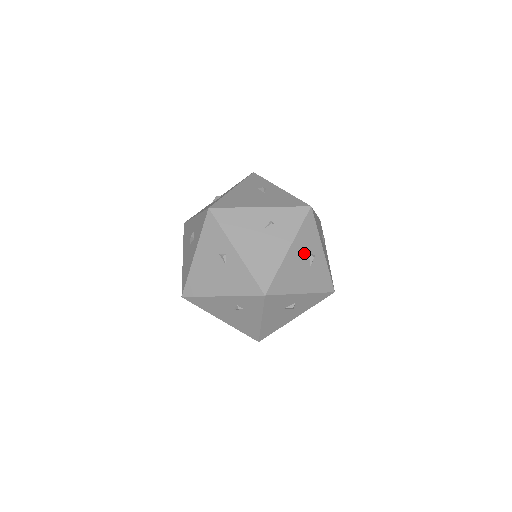
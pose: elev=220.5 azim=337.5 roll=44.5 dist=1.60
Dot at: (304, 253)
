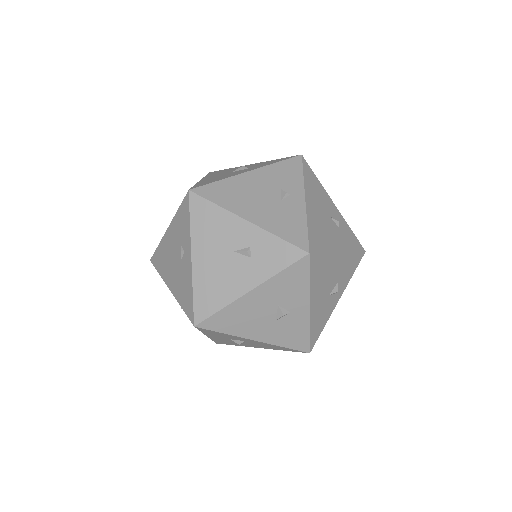
Dot at: (338, 276)
